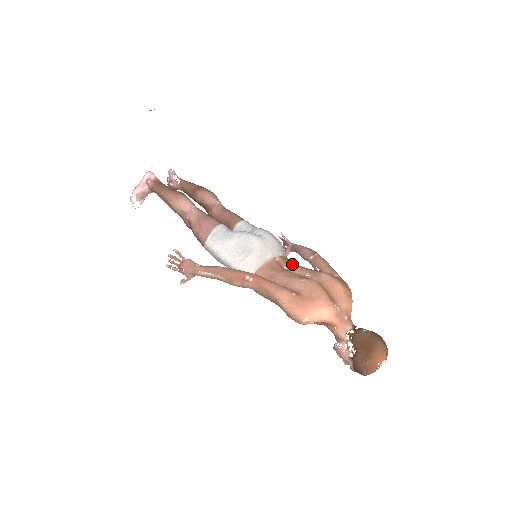
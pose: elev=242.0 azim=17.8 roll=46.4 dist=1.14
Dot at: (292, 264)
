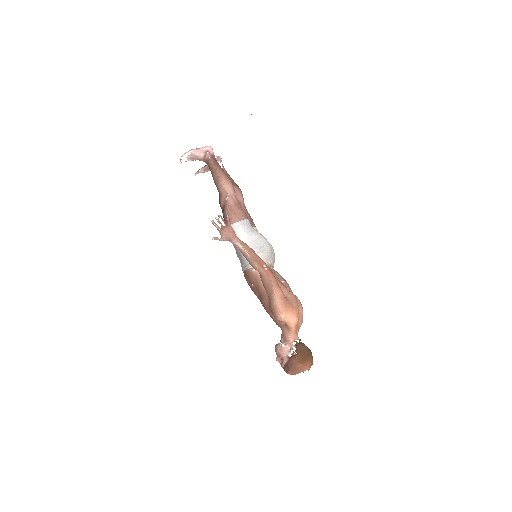
Dot at: occluded
